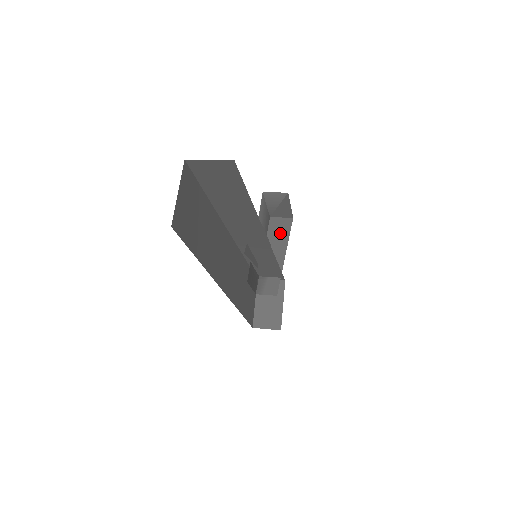
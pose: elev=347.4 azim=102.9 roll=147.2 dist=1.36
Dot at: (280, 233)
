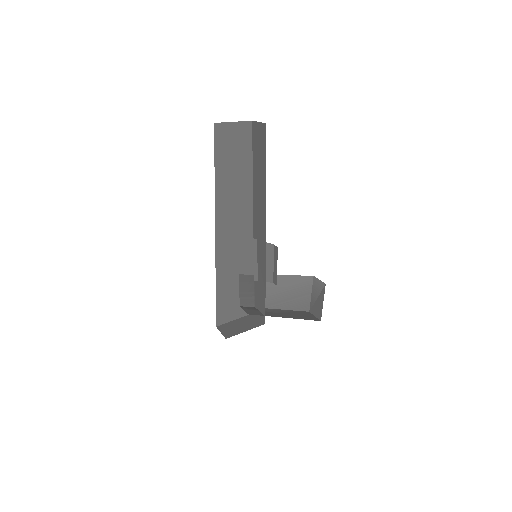
Dot at: (301, 315)
